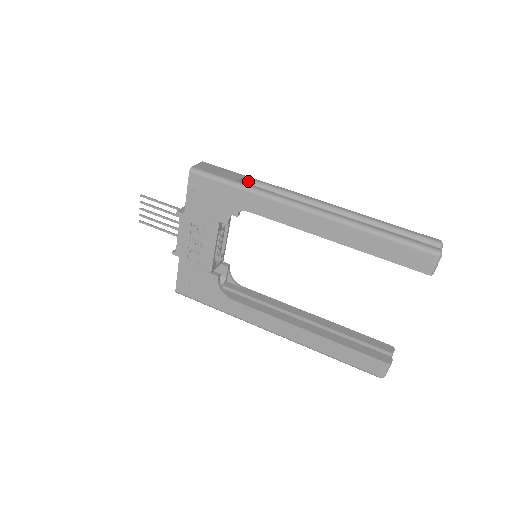
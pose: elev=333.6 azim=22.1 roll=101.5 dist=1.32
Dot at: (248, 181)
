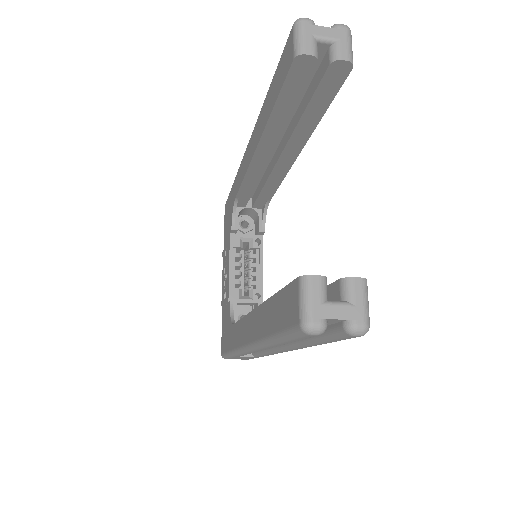
Dot at: occluded
